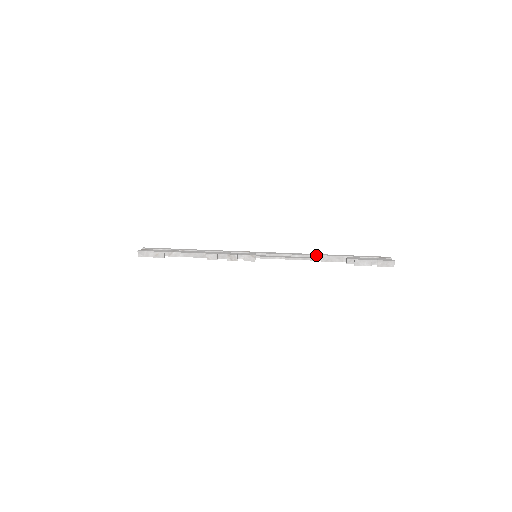
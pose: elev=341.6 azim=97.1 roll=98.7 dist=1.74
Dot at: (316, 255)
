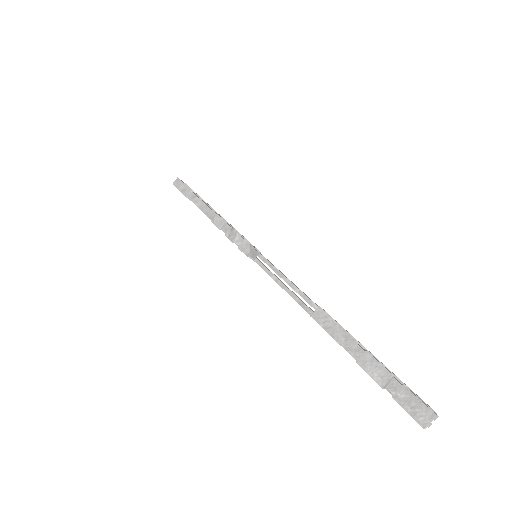
Dot at: occluded
